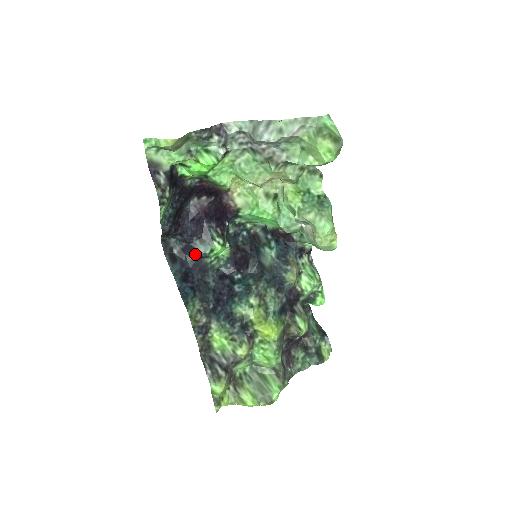
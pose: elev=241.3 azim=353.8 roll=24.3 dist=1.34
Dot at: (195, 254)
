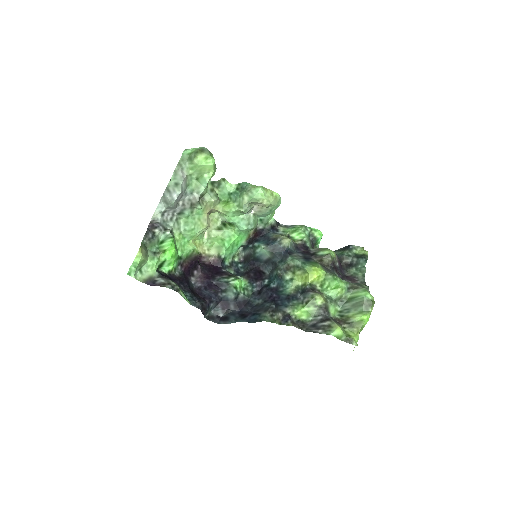
Dot at: (231, 302)
